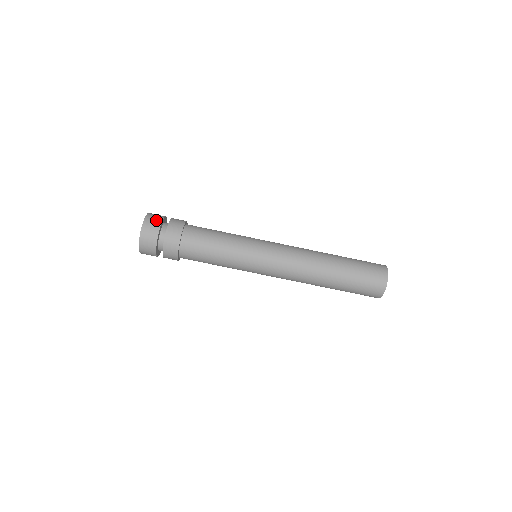
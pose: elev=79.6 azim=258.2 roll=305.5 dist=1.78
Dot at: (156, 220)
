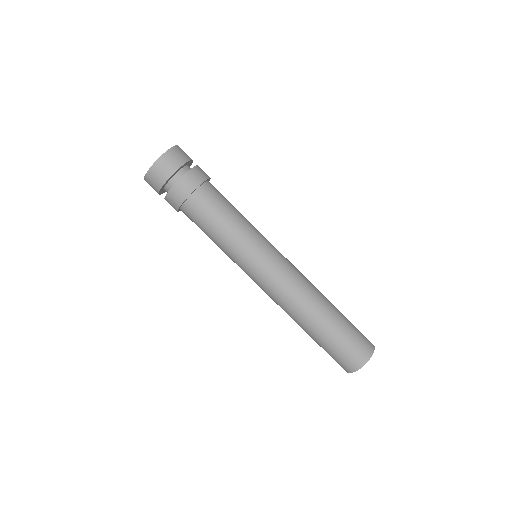
Dot at: (170, 166)
